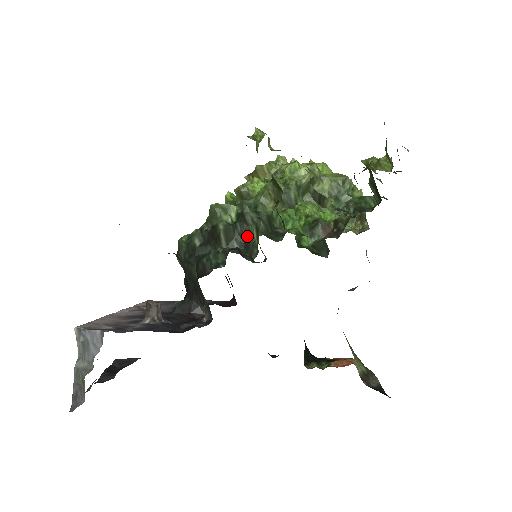
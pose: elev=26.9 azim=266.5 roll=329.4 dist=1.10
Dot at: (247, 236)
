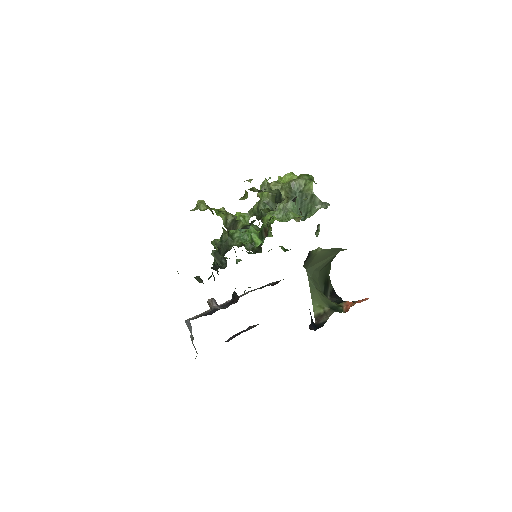
Dot at: occluded
